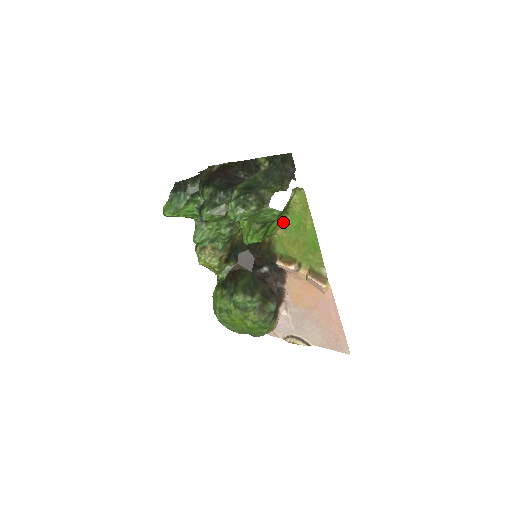
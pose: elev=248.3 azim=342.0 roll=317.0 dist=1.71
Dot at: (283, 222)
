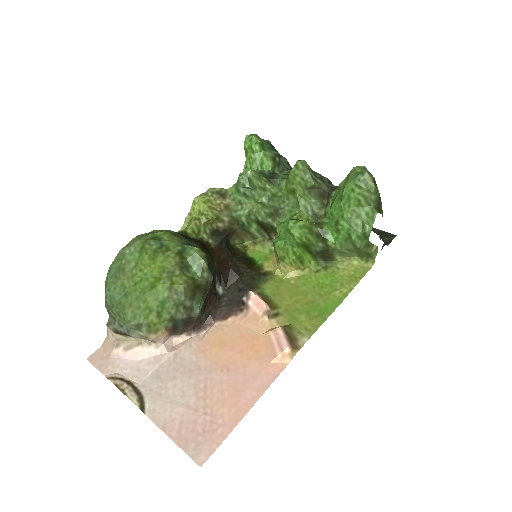
Dot at: (309, 271)
